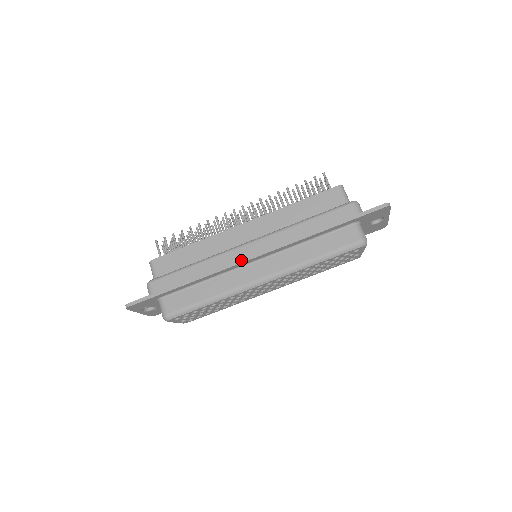
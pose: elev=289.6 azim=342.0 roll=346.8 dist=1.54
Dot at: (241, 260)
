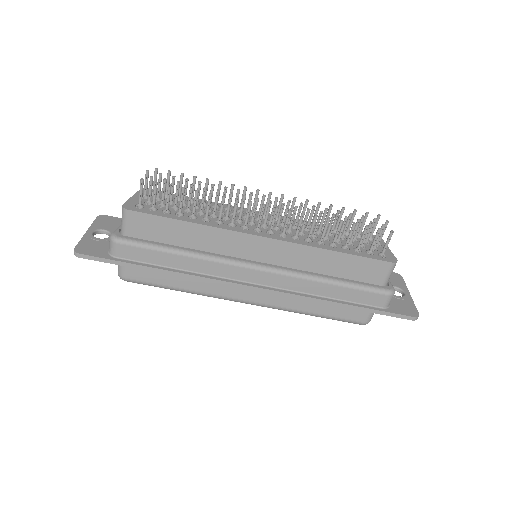
Dot at: (238, 285)
